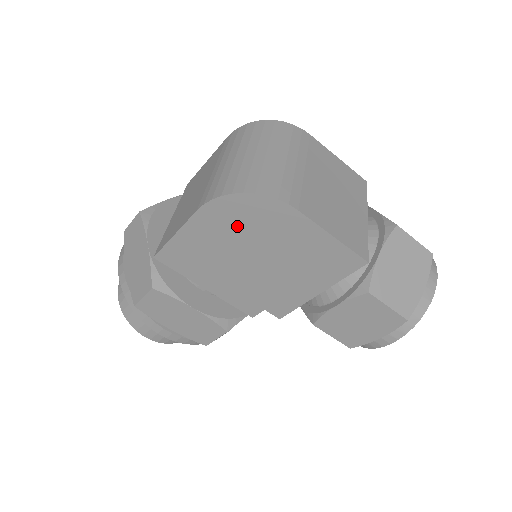
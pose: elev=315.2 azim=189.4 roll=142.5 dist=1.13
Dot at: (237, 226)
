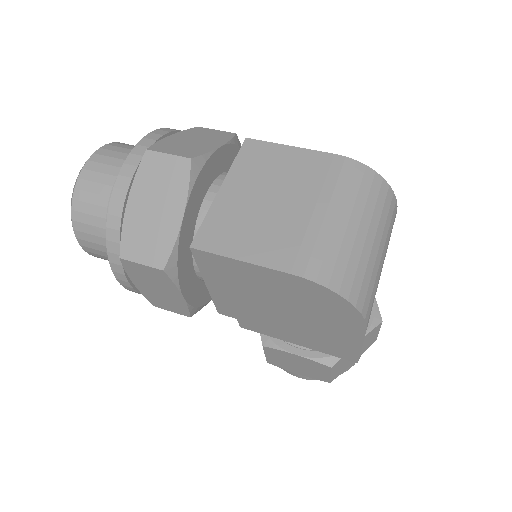
Dot at: (305, 299)
